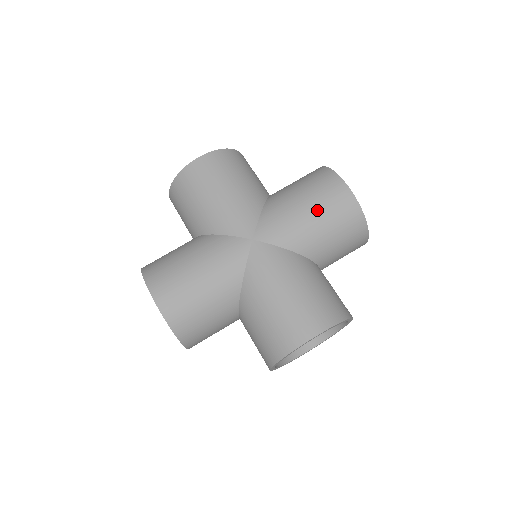
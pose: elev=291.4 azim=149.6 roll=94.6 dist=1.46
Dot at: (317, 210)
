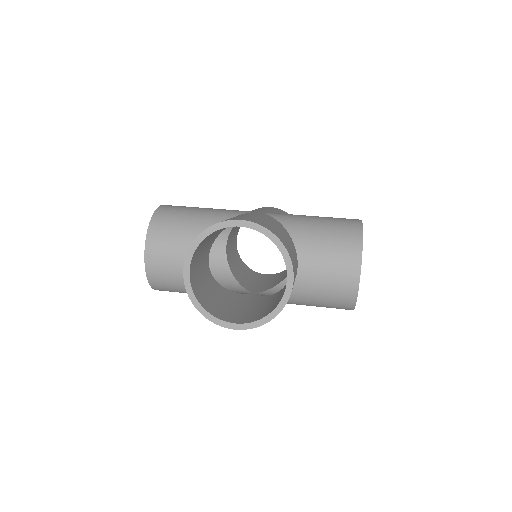
Dot at: (272, 209)
